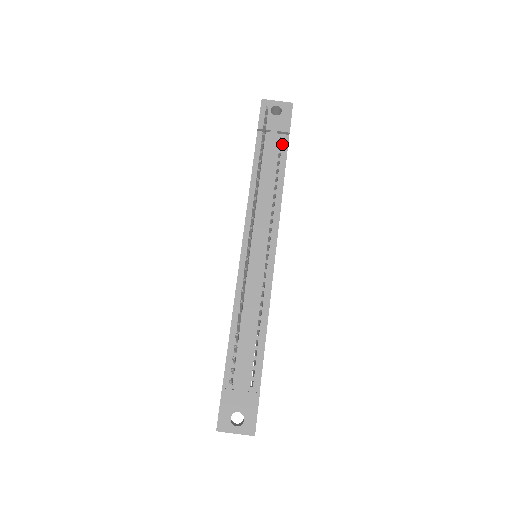
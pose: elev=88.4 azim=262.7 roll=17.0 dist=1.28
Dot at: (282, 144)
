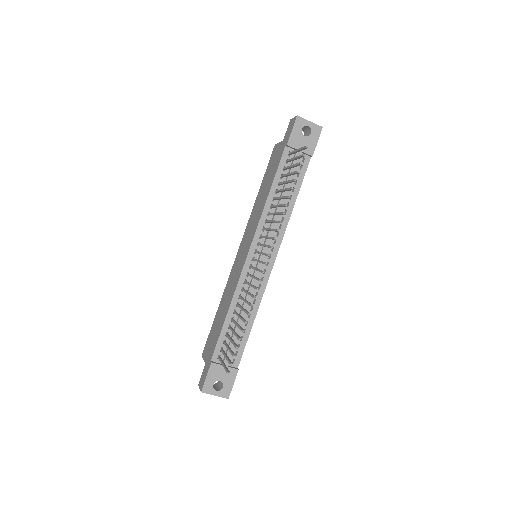
Dot at: (303, 164)
